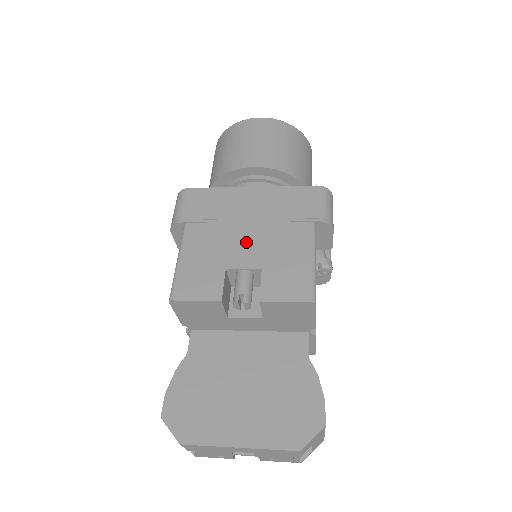
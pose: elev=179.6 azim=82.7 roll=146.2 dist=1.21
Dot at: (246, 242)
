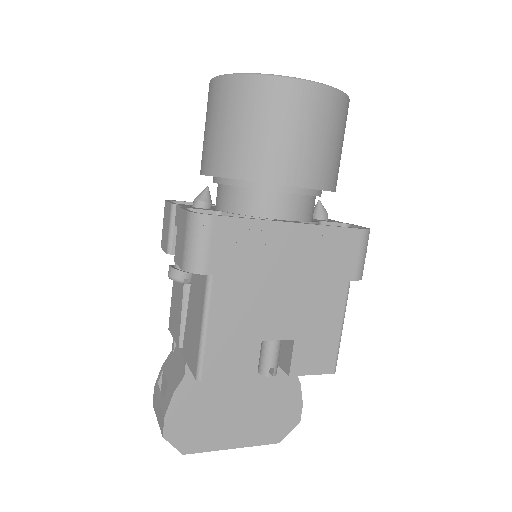
Dot at: (281, 306)
